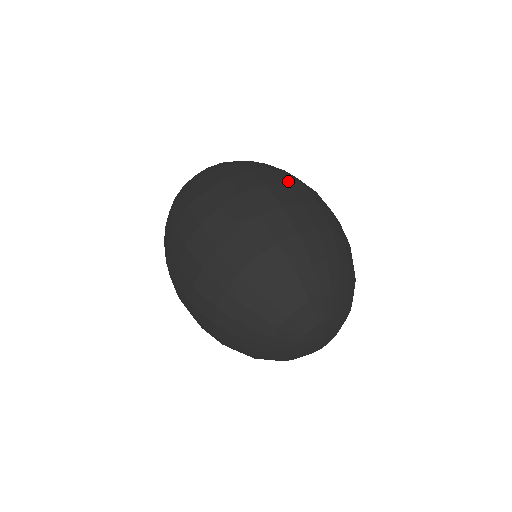
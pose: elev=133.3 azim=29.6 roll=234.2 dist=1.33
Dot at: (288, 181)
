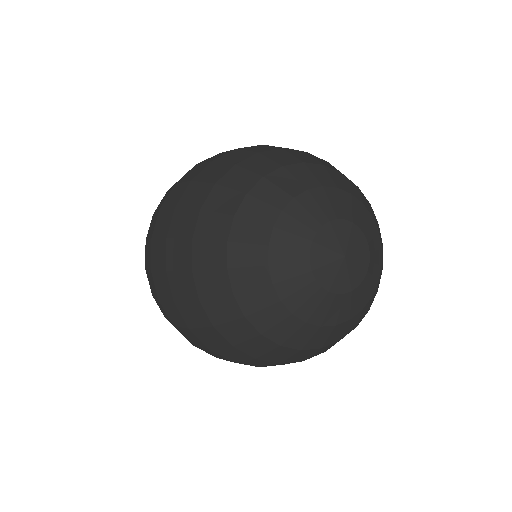
Dot at: occluded
